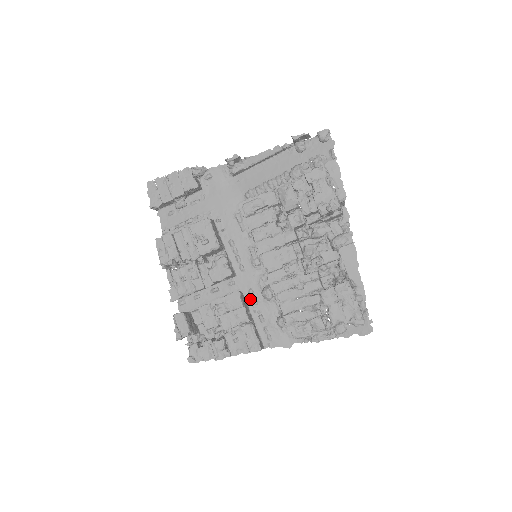
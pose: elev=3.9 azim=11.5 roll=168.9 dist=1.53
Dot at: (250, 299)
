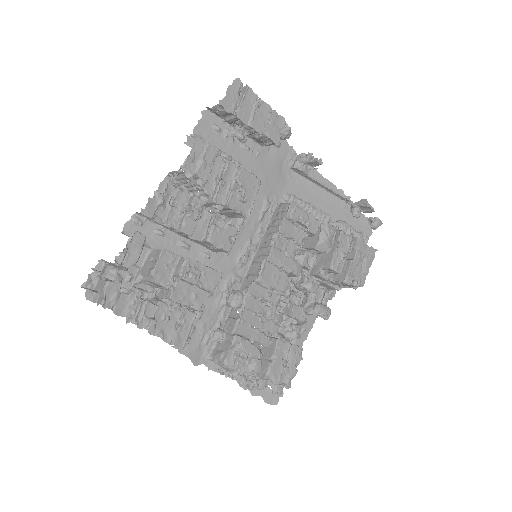
Dot at: occluded
